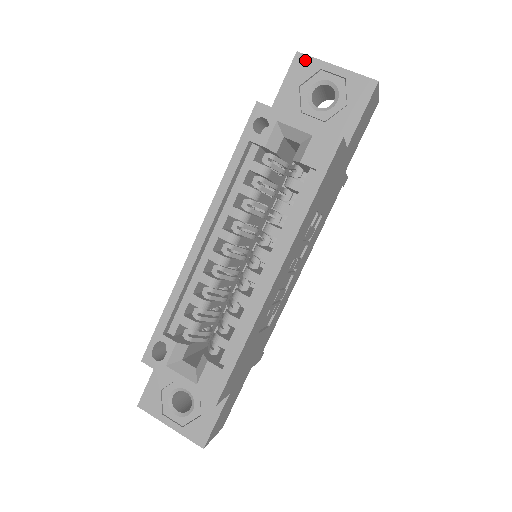
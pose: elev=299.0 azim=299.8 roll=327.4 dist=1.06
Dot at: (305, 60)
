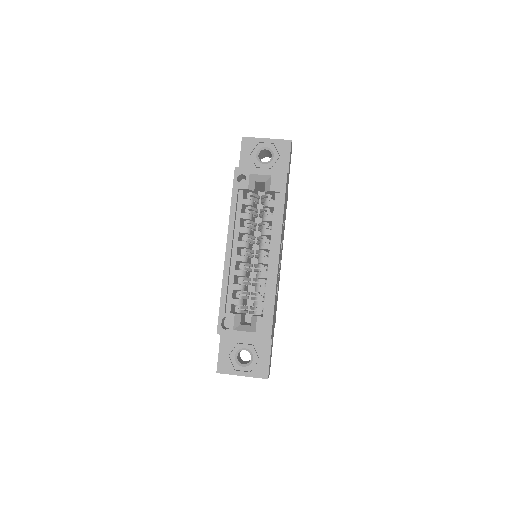
Dot at: (248, 140)
